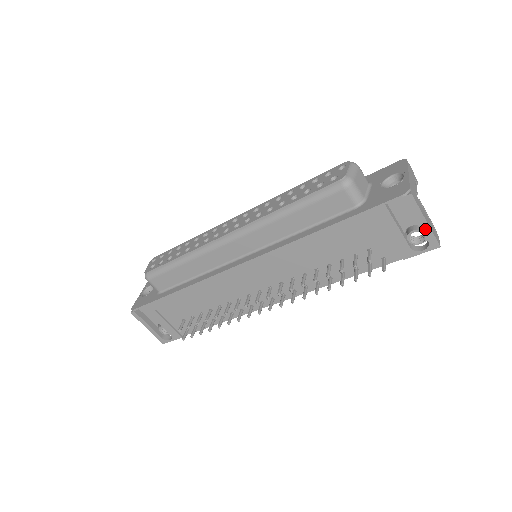
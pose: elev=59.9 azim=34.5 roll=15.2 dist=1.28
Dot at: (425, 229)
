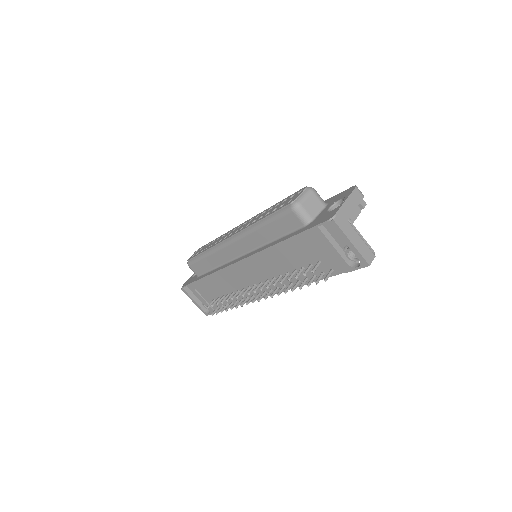
Dot at: (353, 249)
